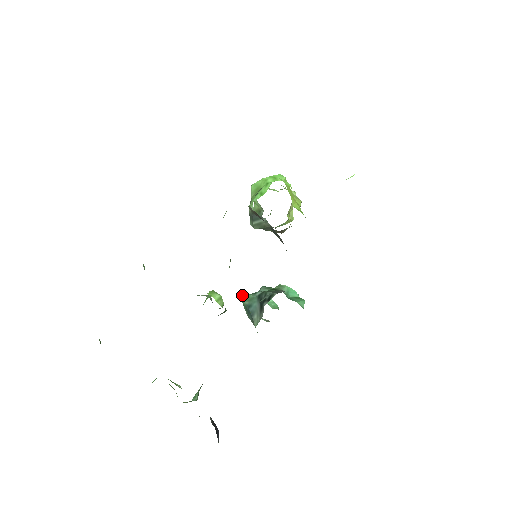
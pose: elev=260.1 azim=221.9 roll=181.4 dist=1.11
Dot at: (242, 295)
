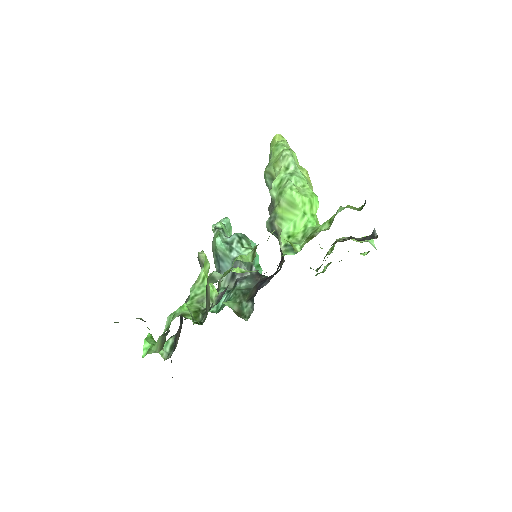
Dot at: (218, 241)
